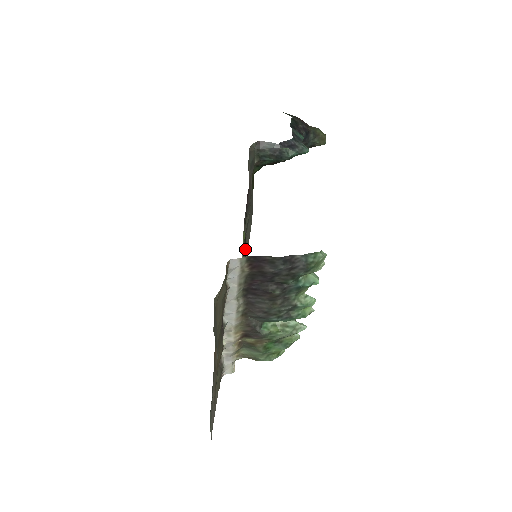
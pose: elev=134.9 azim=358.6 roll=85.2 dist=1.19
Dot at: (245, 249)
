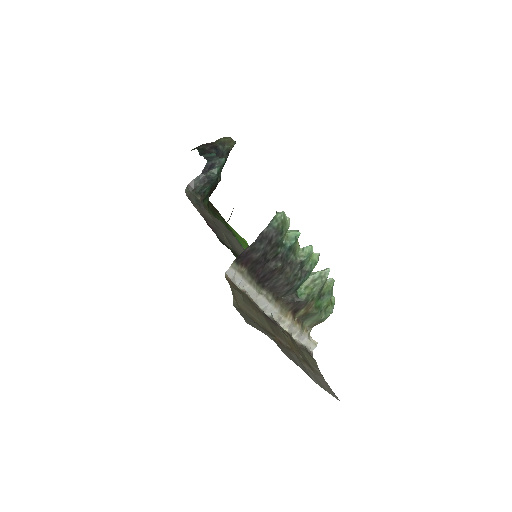
Dot at: occluded
